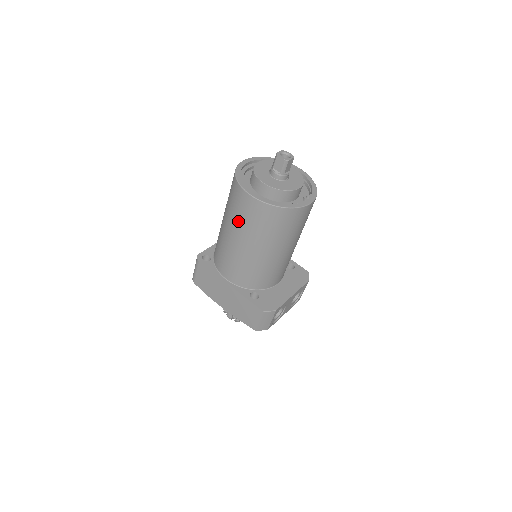
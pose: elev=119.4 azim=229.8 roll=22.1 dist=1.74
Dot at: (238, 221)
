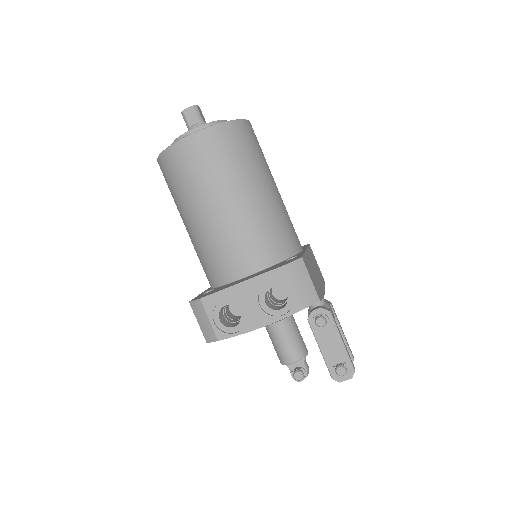
Dot at: occluded
